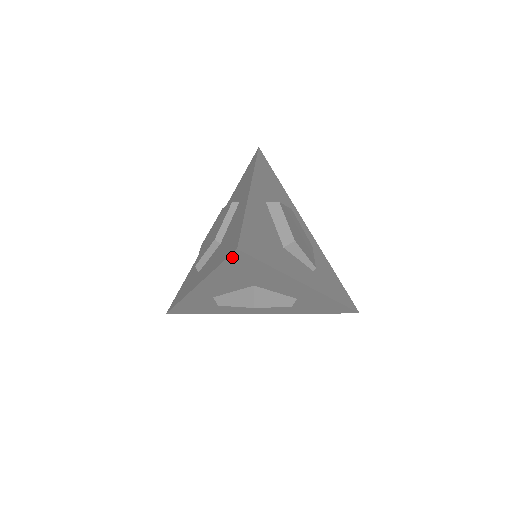
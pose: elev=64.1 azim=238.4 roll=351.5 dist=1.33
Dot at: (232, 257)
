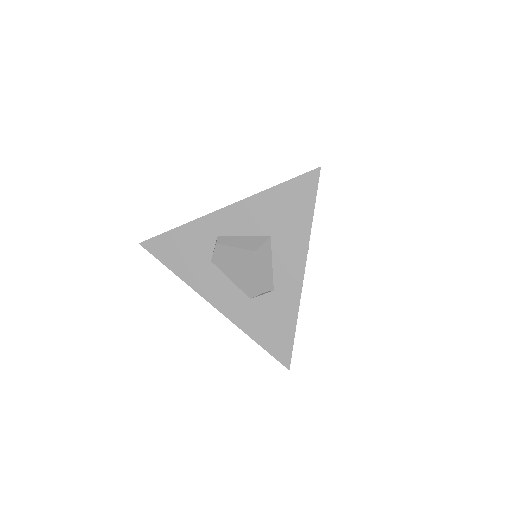
Dot at: (306, 176)
